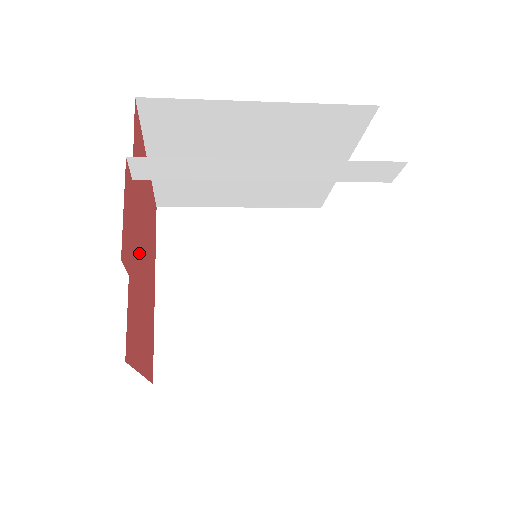
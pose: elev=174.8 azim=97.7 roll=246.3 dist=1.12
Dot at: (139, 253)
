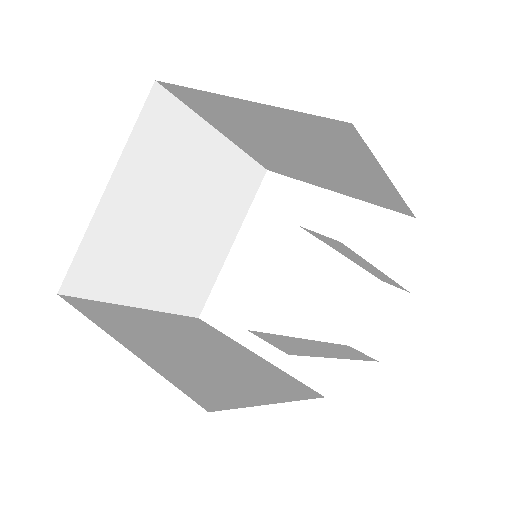
Dot at: occluded
